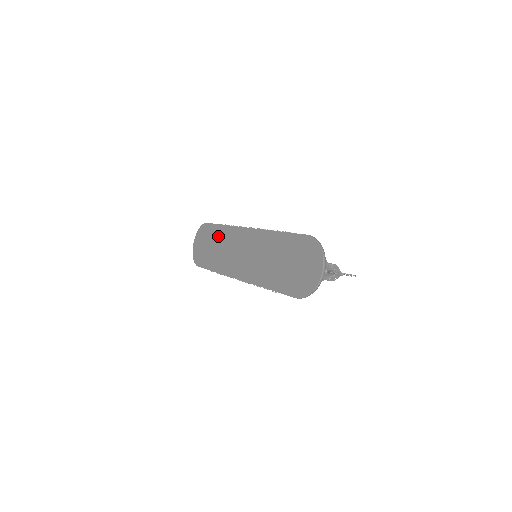
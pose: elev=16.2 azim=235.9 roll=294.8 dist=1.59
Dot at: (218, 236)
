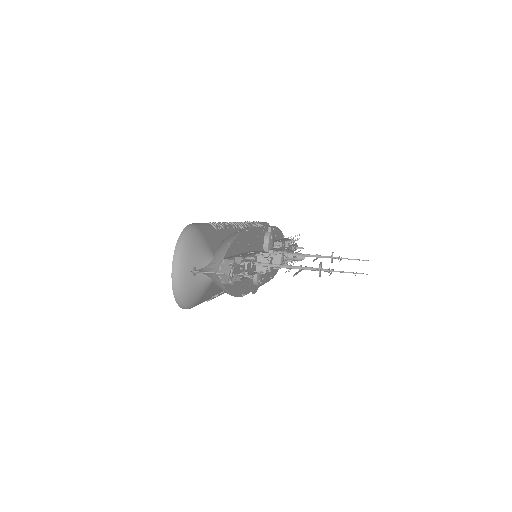
Dot at: occluded
